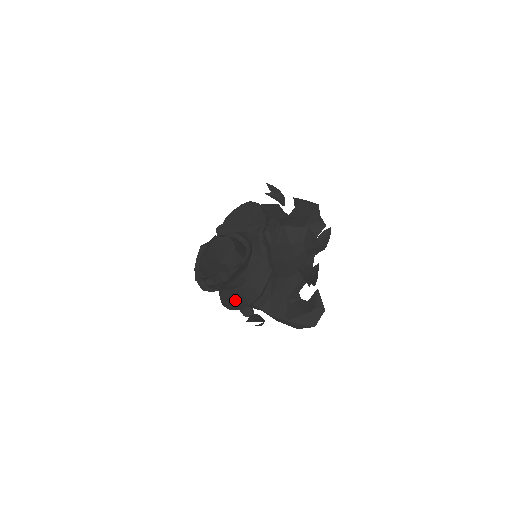
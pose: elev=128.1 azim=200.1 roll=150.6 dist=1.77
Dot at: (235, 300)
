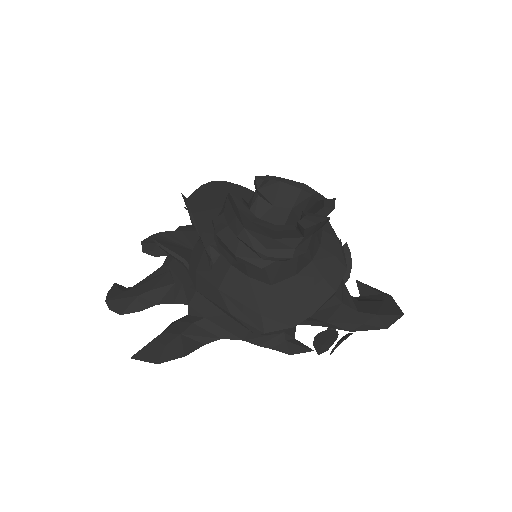
Dot at: (301, 299)
